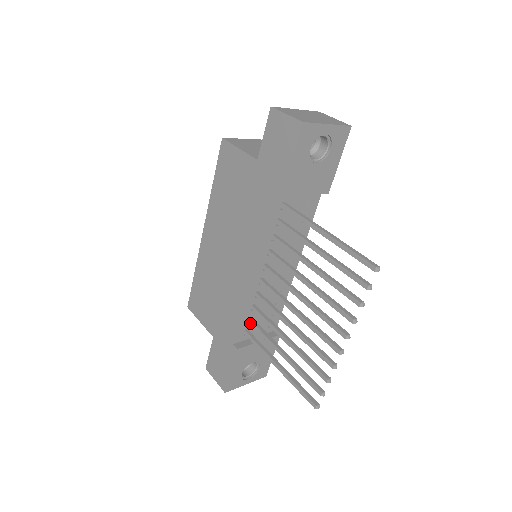
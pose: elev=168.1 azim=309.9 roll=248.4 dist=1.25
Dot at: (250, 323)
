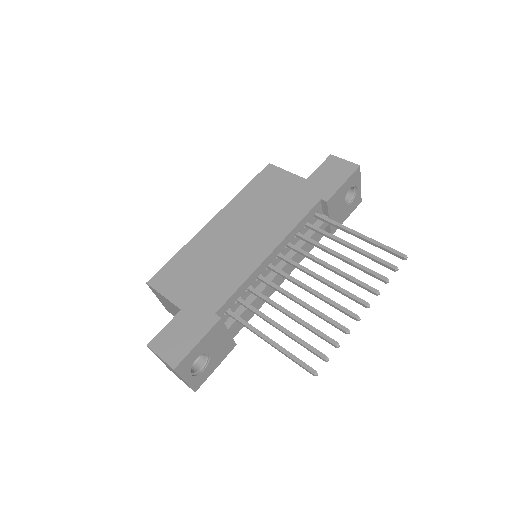
Dot at: (240, 301)
